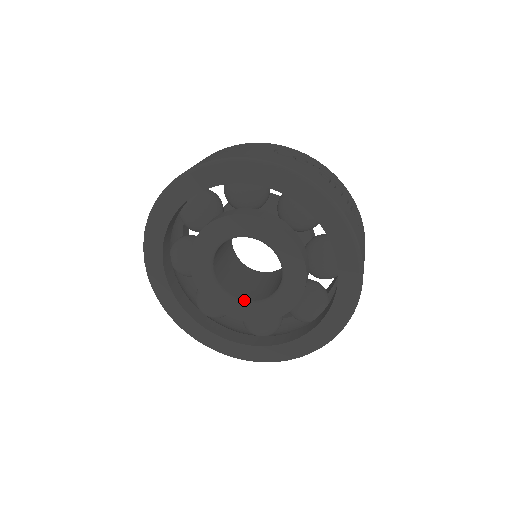
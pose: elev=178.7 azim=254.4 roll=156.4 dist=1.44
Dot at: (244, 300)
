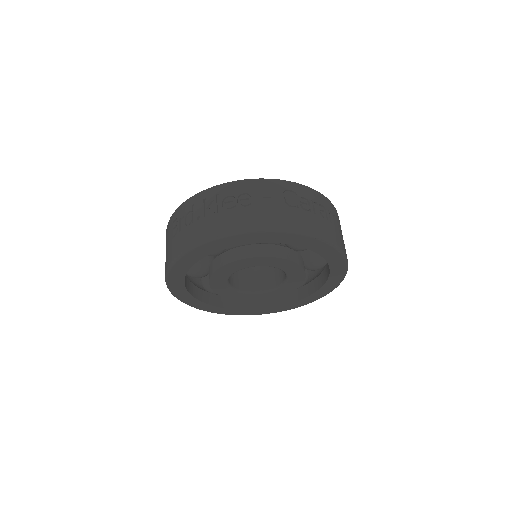
Dot at: (251, 291)
